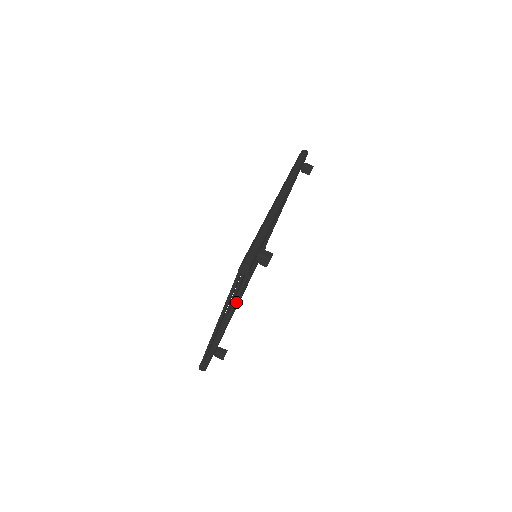
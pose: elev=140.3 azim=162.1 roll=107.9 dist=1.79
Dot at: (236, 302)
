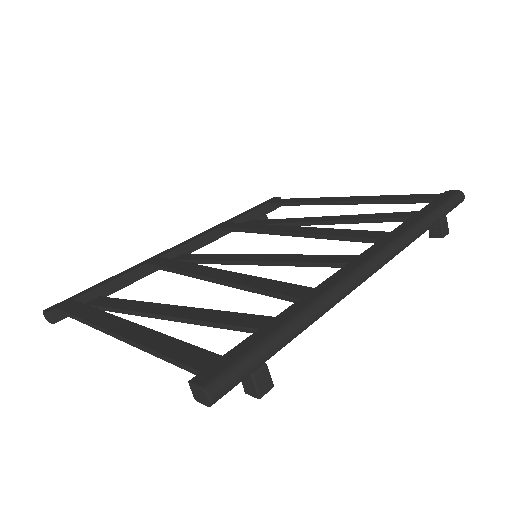
Dot at: (162, 318)
